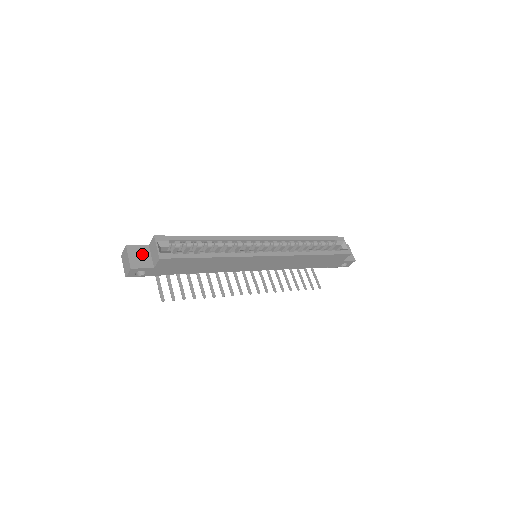
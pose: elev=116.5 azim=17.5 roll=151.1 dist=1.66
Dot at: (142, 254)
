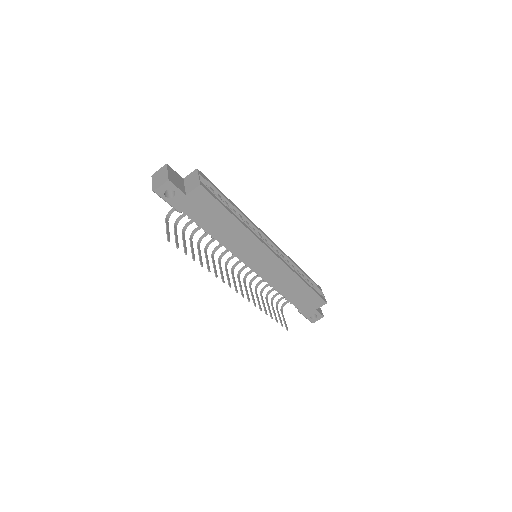
Dot at: (178, 179)
